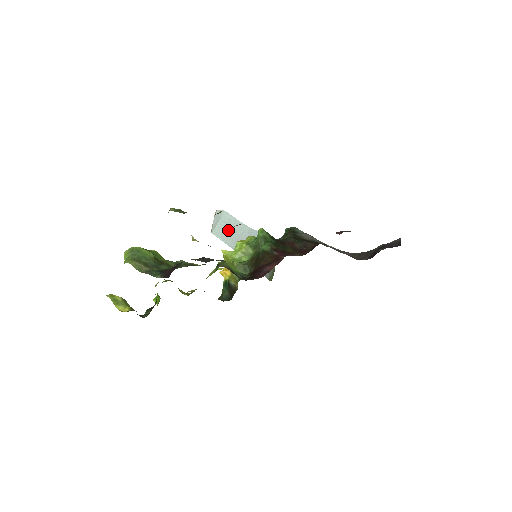
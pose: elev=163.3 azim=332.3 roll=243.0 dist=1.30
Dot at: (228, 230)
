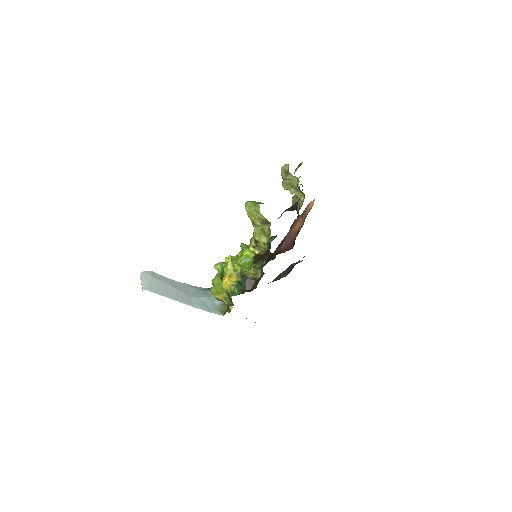
Dot at: (162, 285)
